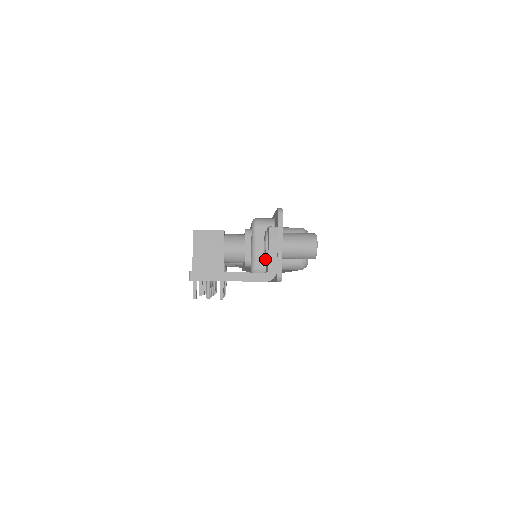
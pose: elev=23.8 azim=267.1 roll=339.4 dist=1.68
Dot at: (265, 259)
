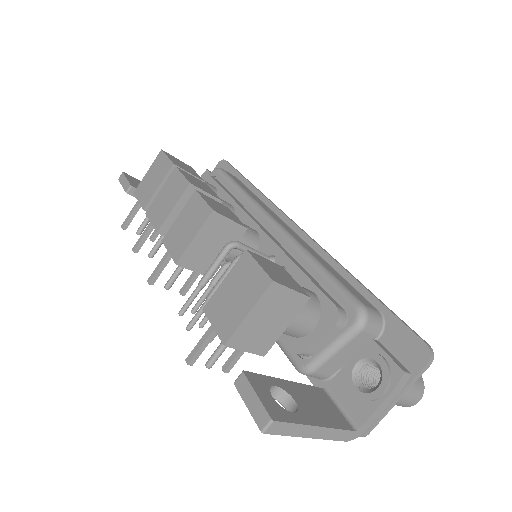
Dot at: (355, 396)
